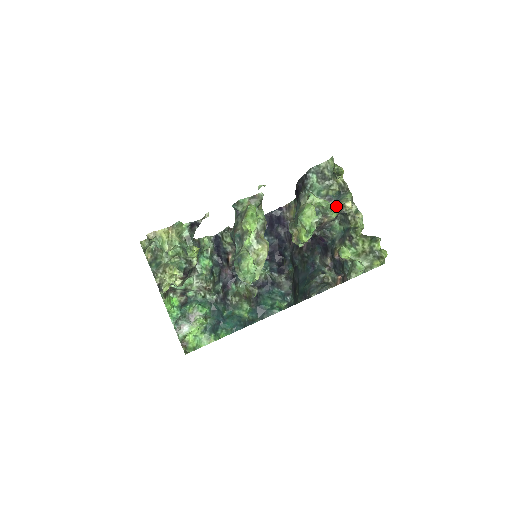
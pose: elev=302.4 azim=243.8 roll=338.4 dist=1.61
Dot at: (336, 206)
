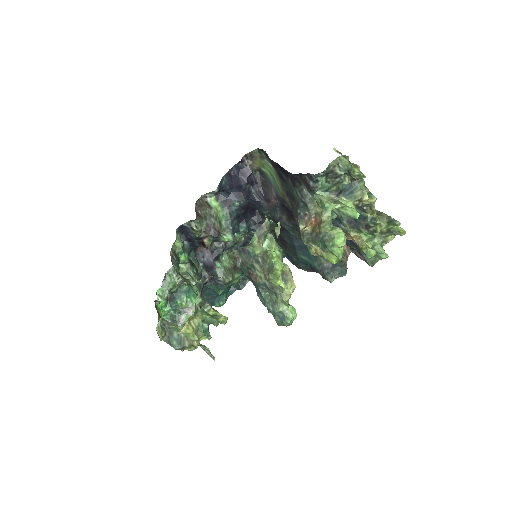
Dot at: (351, 202)
